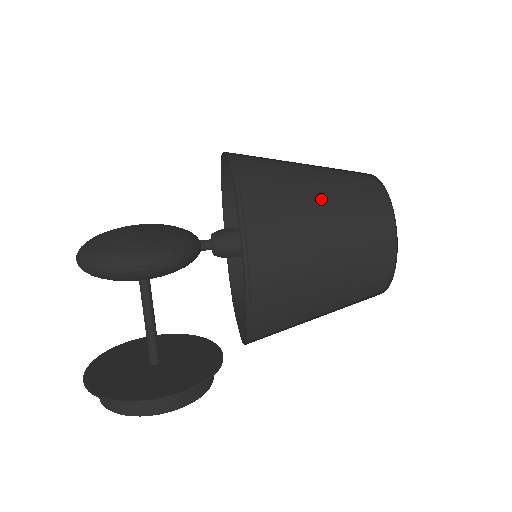
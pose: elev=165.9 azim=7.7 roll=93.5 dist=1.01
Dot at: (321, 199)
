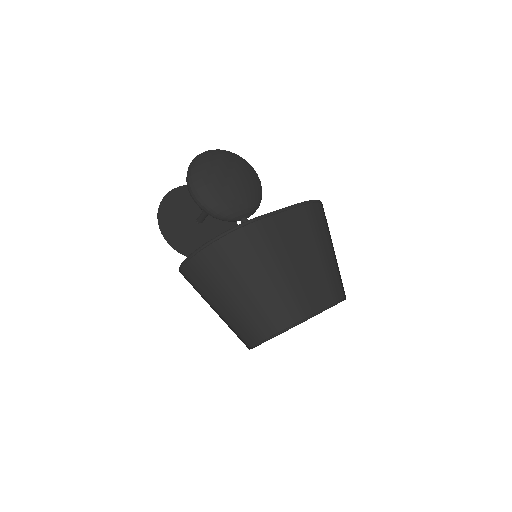
Dot at: (246, 289)
